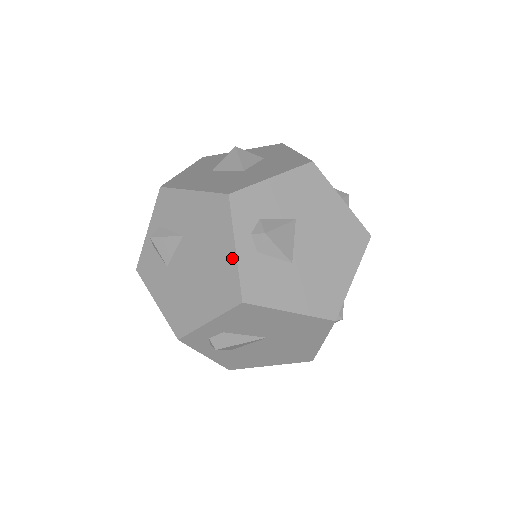
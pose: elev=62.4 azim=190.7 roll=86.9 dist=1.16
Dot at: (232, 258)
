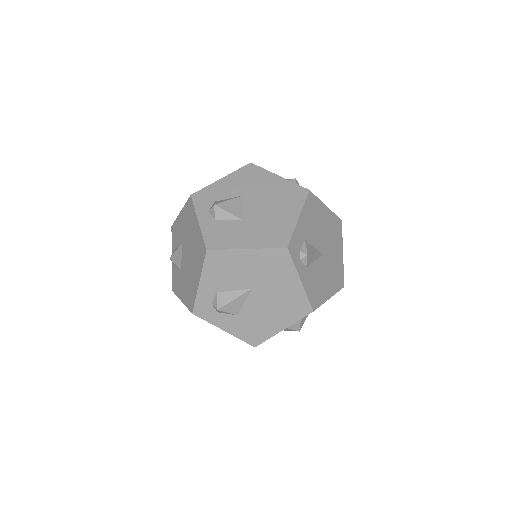
Dot at: (198, 229)
